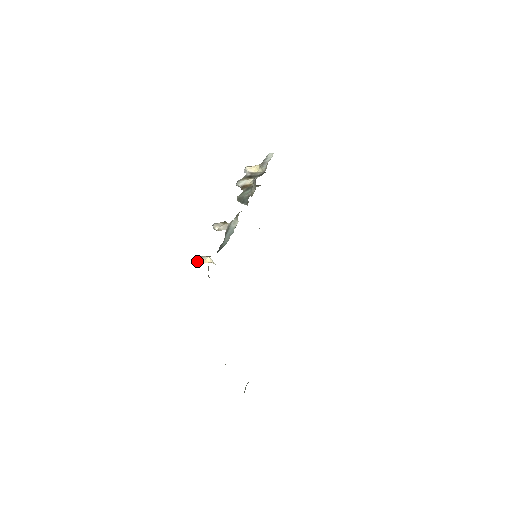
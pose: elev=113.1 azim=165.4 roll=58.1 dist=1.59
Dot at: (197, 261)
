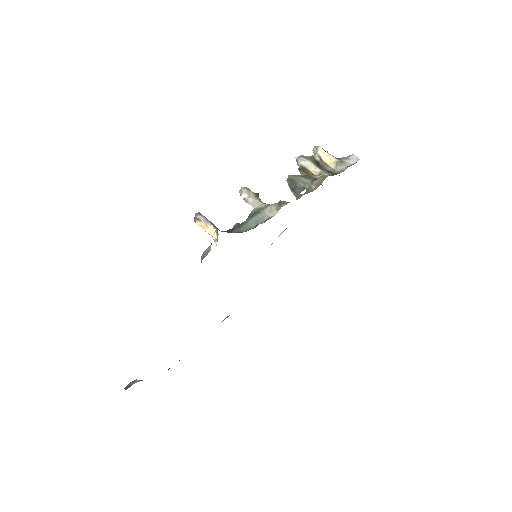
Dot at: (196, 219)
